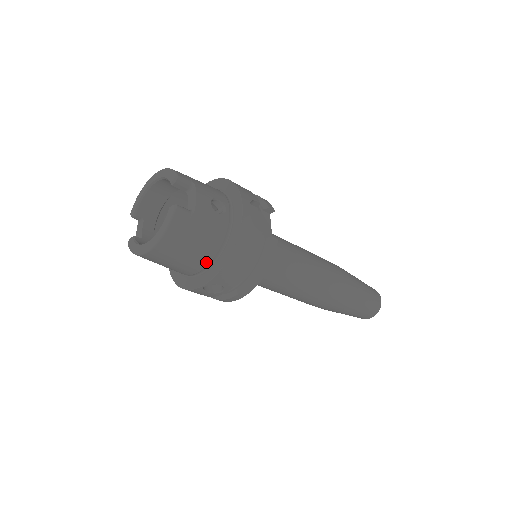
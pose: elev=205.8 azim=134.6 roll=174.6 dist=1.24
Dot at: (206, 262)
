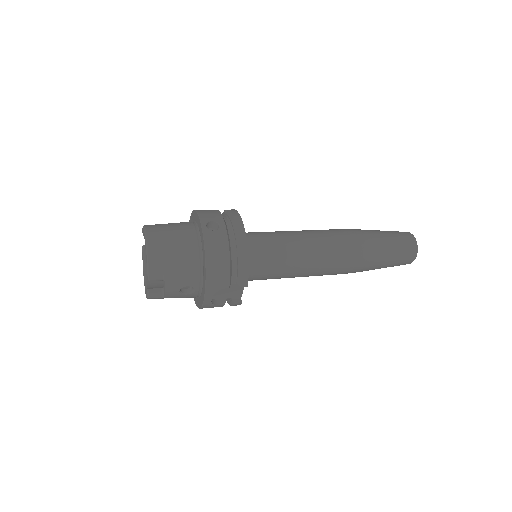
Dot at: occluded
